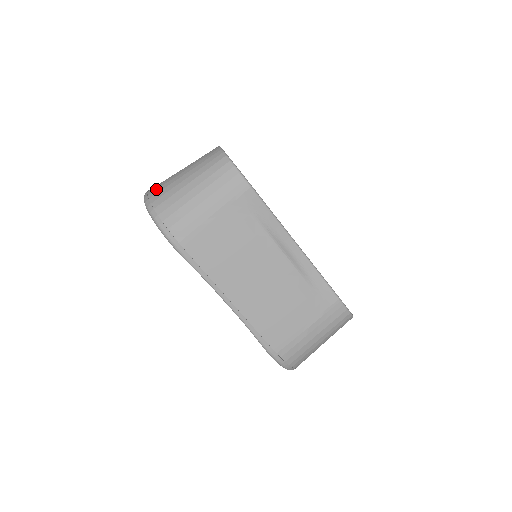
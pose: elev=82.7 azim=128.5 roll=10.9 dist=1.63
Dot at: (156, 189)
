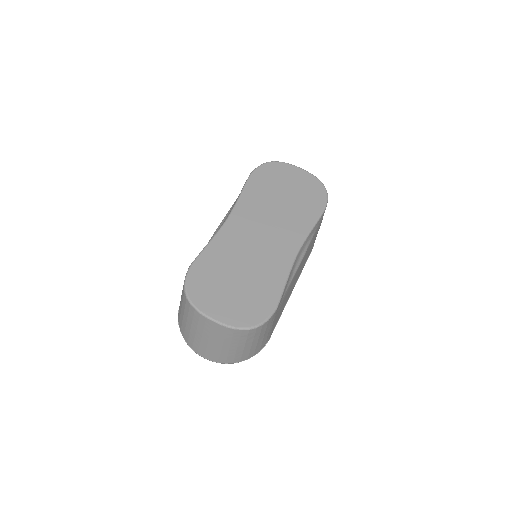
Dot at: (219, 359)
